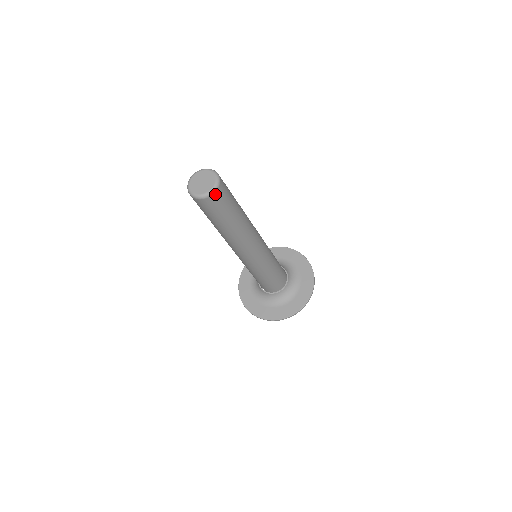
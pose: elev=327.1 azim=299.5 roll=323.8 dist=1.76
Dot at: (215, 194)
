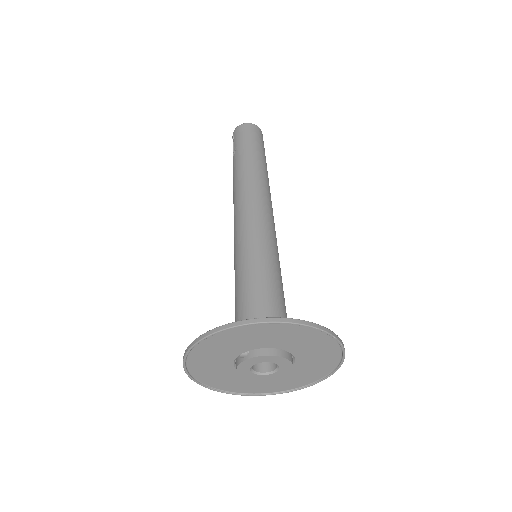
Dot at: (262, 135)
